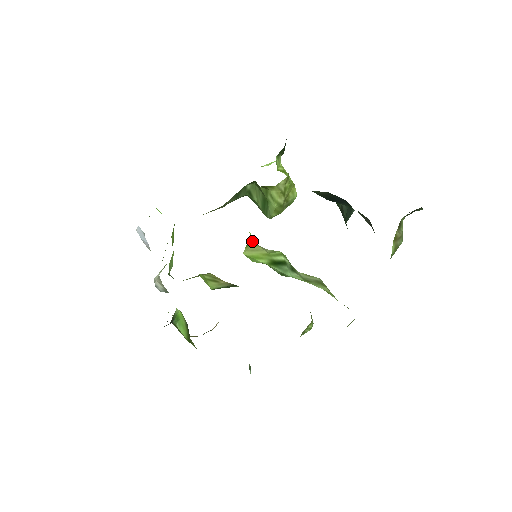
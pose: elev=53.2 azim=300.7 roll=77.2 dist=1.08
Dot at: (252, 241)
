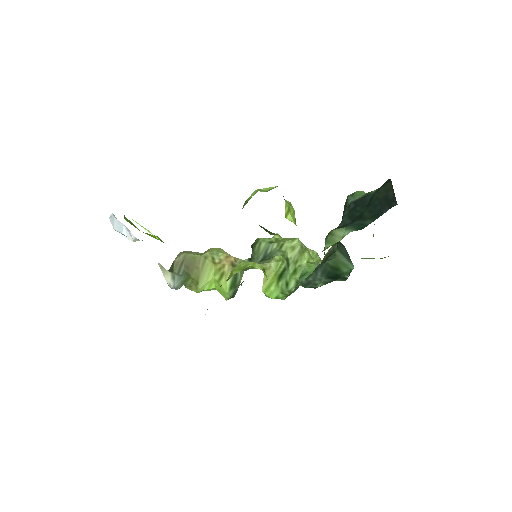
Dot at: (265, 275)
